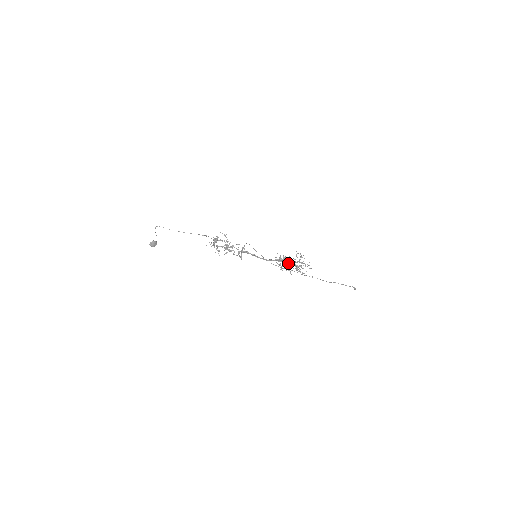
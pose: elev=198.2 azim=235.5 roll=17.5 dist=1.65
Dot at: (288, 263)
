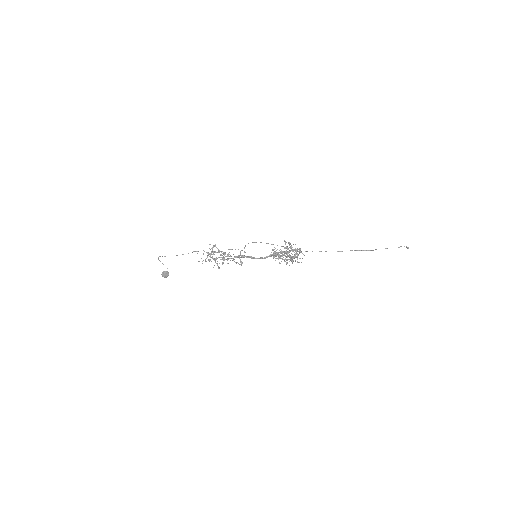
Dot at: occluded
